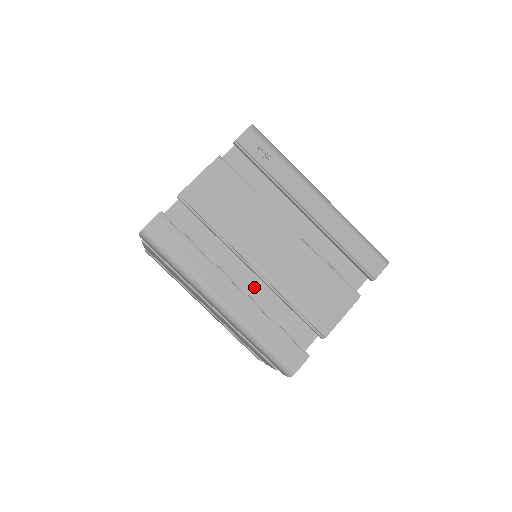
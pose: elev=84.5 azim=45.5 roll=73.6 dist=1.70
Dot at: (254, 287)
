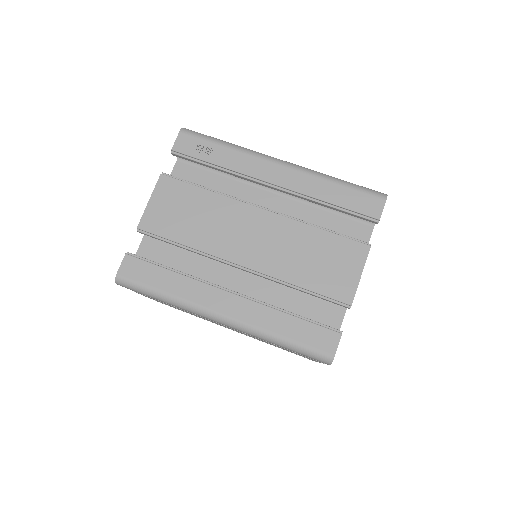
Dot at: (256, 286)
